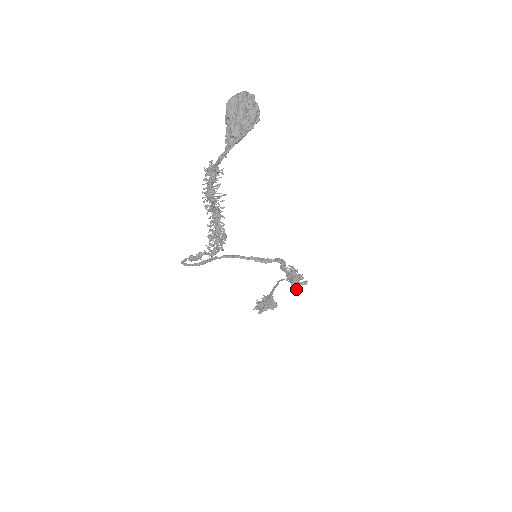
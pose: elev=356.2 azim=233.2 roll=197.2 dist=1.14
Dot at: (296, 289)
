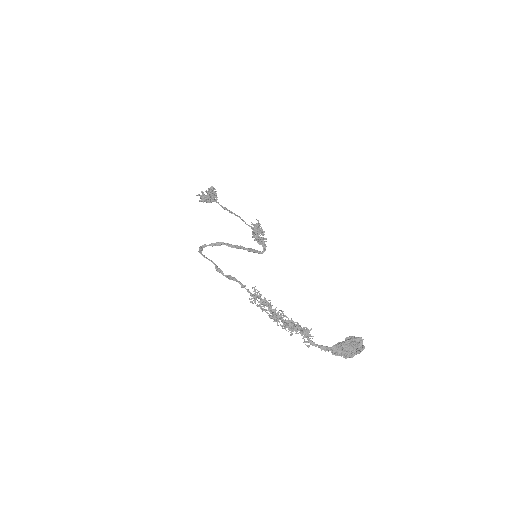
Dot at: occluded
